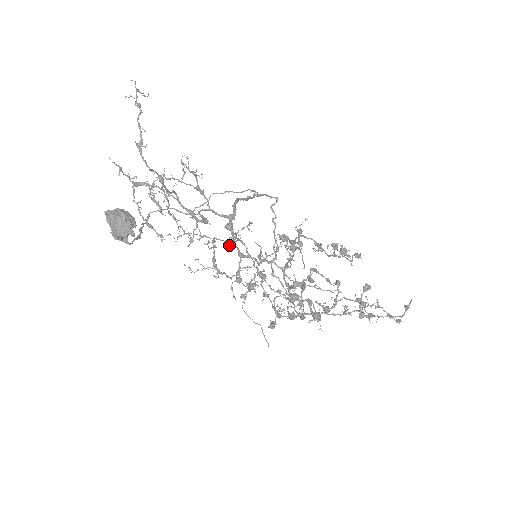
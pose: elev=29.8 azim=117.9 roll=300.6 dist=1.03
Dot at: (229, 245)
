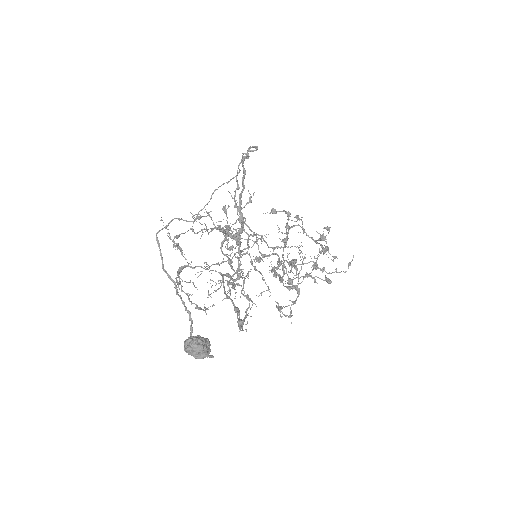
Dot at: occluded
